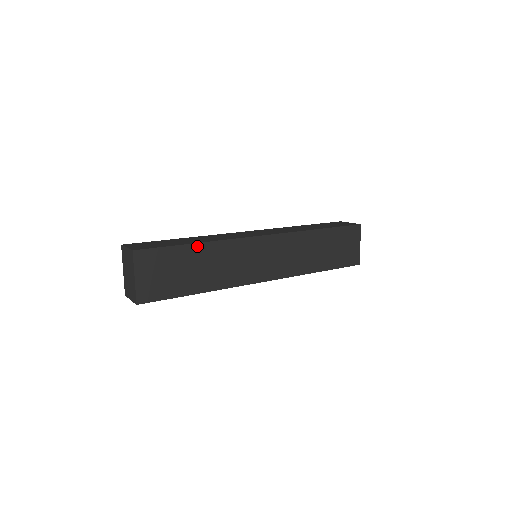
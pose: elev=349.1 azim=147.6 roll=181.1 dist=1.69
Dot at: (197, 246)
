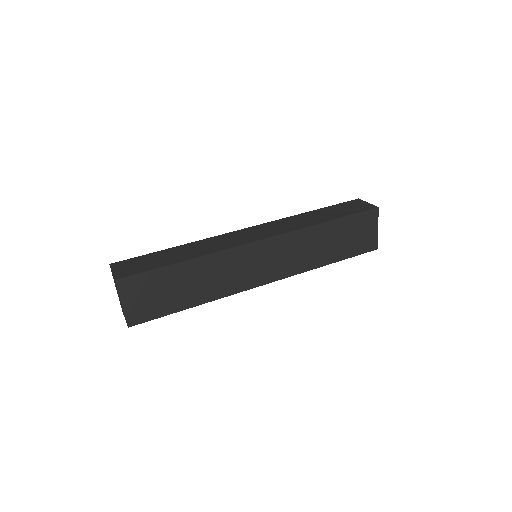
Dot at: (185, 264)
